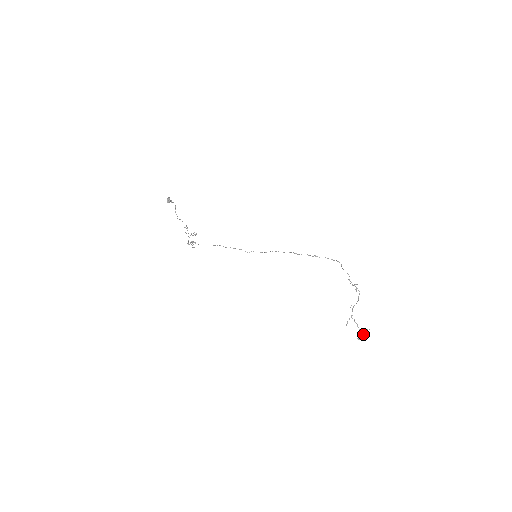
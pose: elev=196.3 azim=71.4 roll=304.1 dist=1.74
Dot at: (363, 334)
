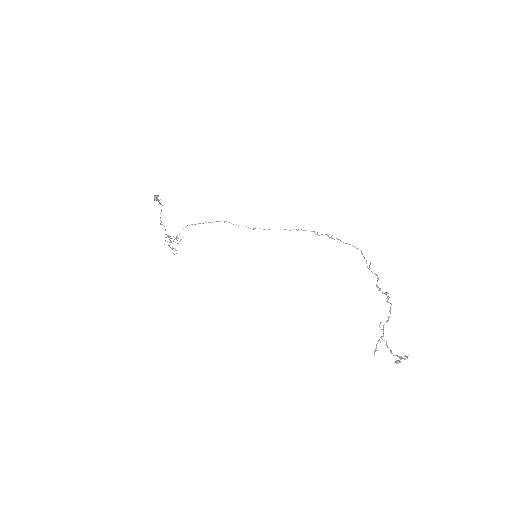
Dot at: (401, 357)
